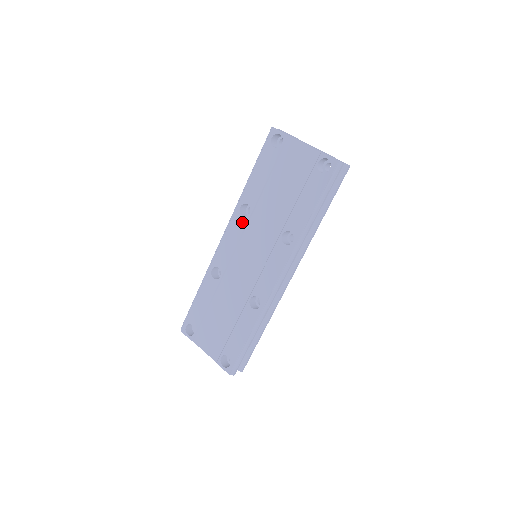
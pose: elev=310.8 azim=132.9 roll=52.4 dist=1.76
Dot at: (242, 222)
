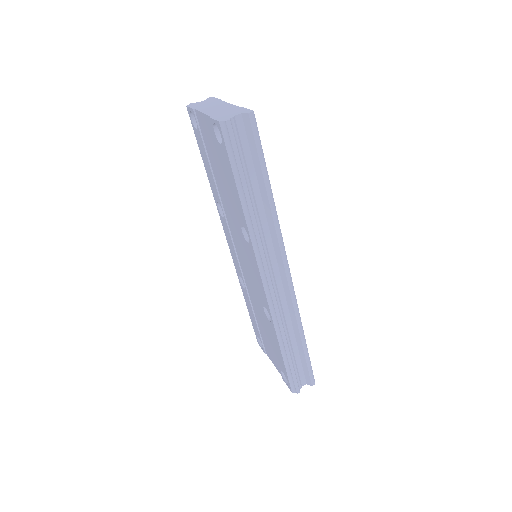
Dot at: (225, 224)
